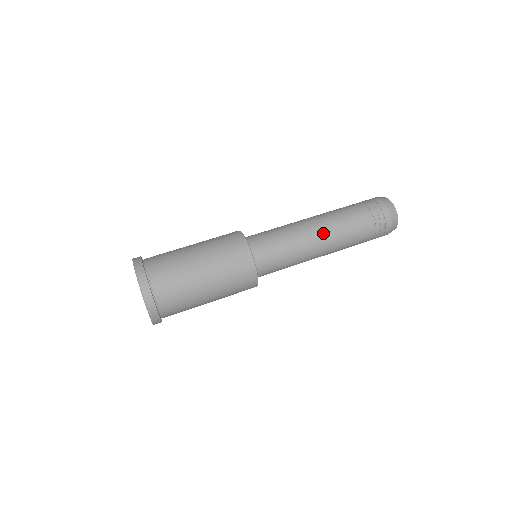
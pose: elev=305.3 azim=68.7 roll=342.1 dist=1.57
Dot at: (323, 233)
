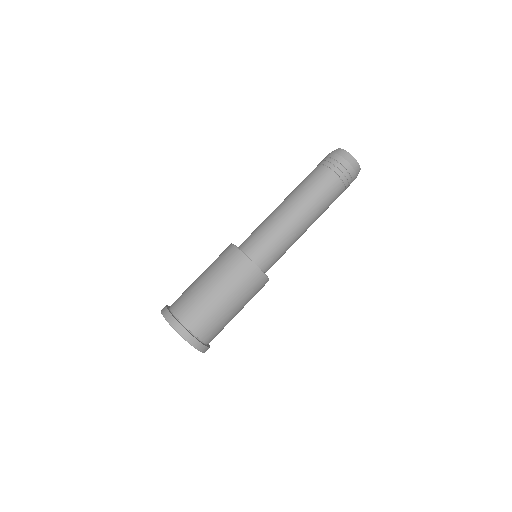
Dot at: (303, 213)
